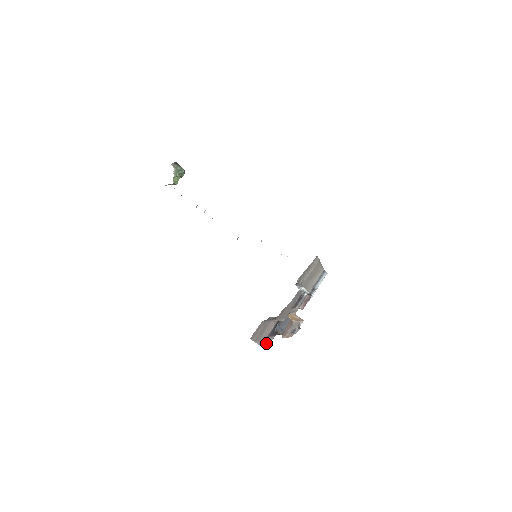
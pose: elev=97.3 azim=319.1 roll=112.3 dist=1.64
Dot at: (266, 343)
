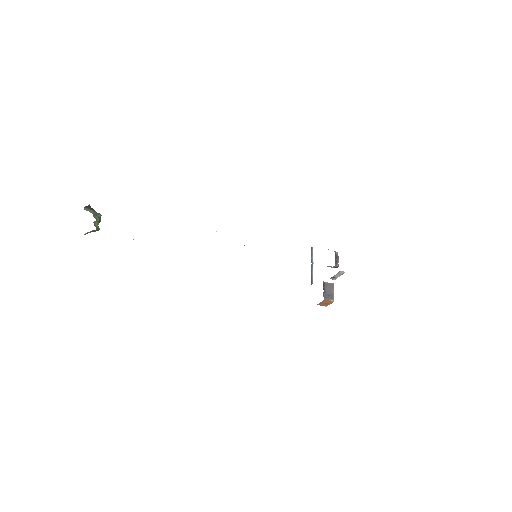
Dot at: occluded
